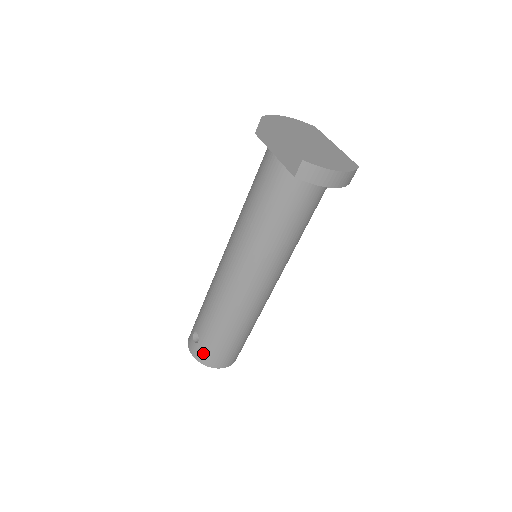
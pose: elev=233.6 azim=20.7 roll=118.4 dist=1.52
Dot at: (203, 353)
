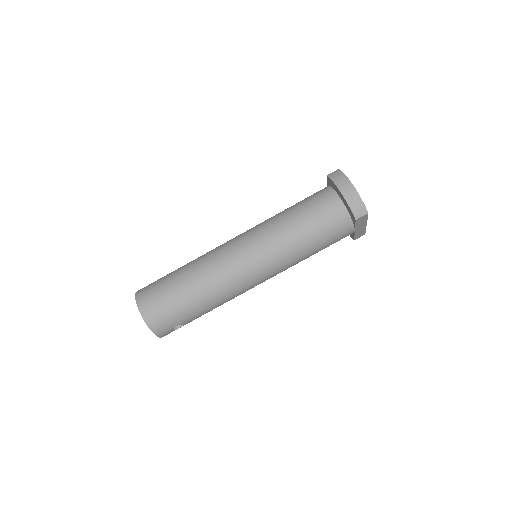
Dot at: (148, 286)
